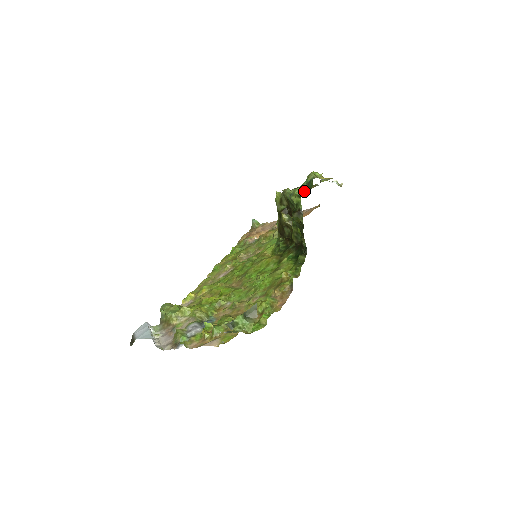
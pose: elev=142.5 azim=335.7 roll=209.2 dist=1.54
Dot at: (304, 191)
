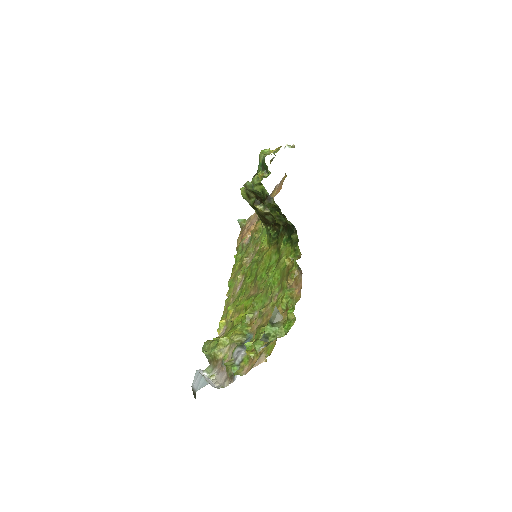
Dot at: (263, 174)
